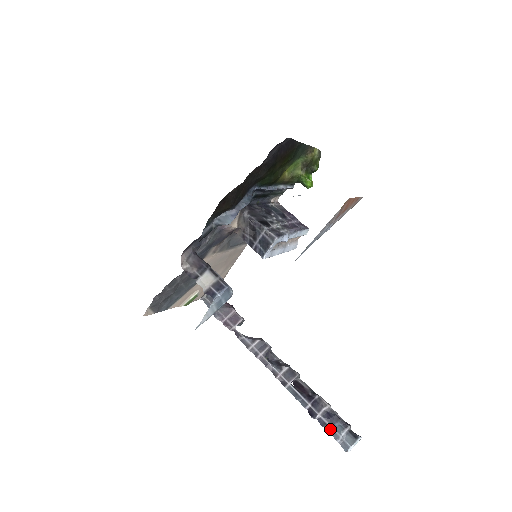
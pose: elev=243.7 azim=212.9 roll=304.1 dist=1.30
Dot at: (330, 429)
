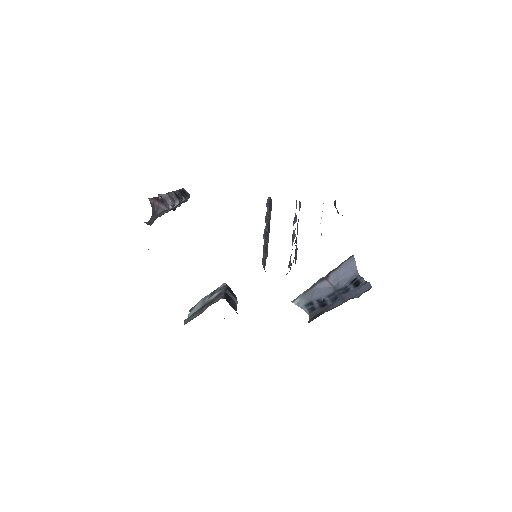
Dot at: occluded
